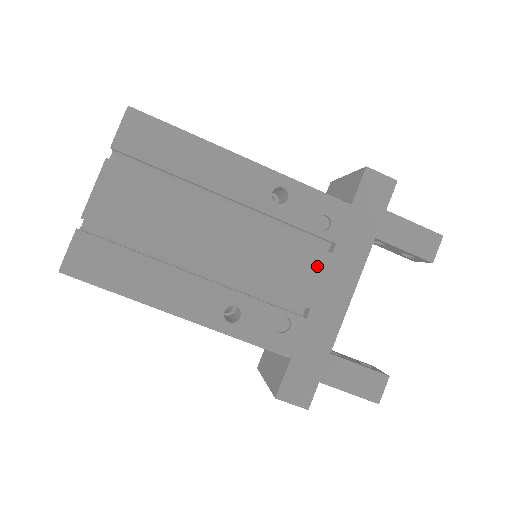
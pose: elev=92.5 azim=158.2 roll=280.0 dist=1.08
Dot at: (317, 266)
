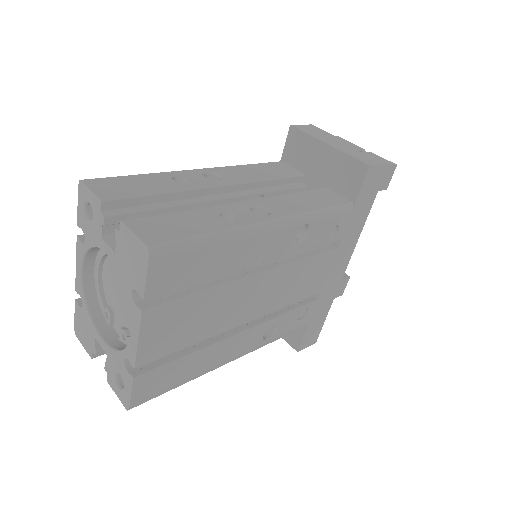
Dot at: (327, 264)
